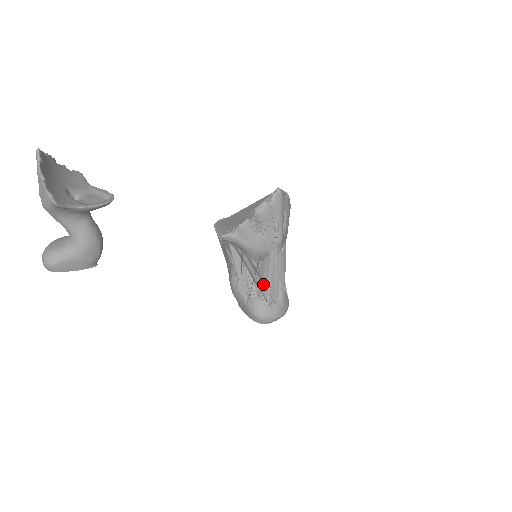
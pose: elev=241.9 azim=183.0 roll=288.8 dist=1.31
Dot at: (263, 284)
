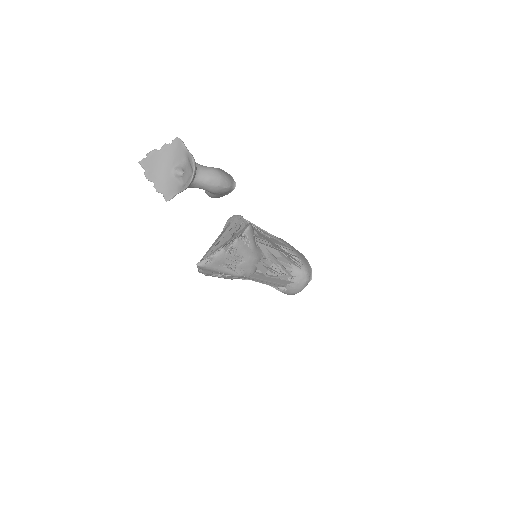
Dot at: occluded
